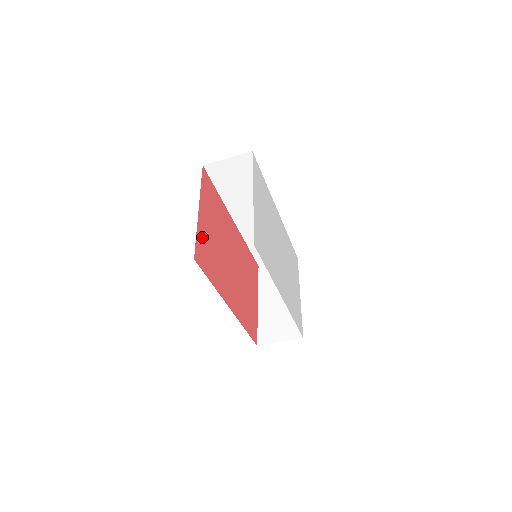
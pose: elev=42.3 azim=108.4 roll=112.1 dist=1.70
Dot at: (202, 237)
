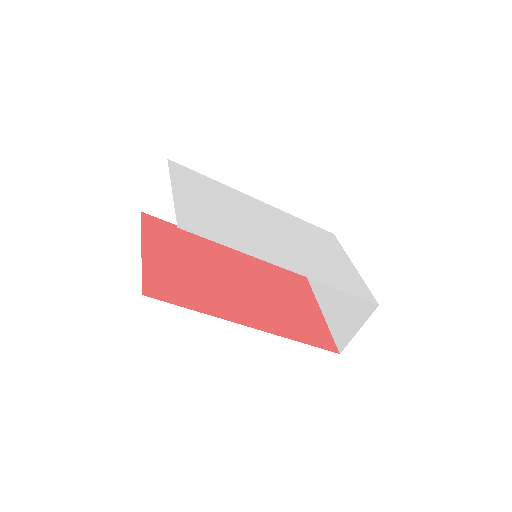
Dot at: (157, 271)
